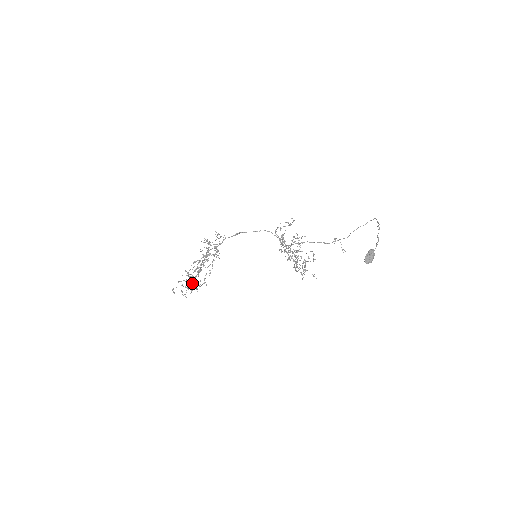
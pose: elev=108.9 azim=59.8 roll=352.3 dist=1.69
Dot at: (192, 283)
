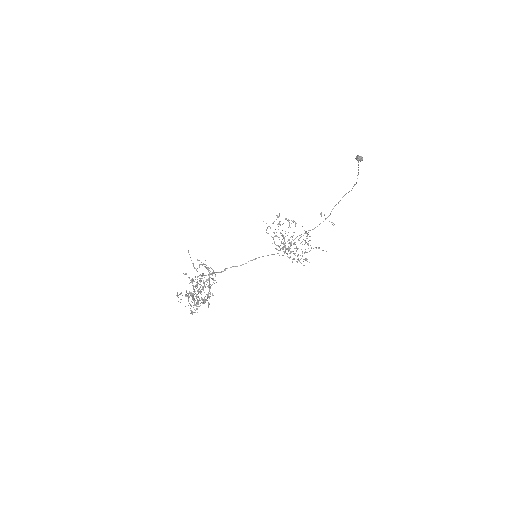
Dot at: (196, 295)
